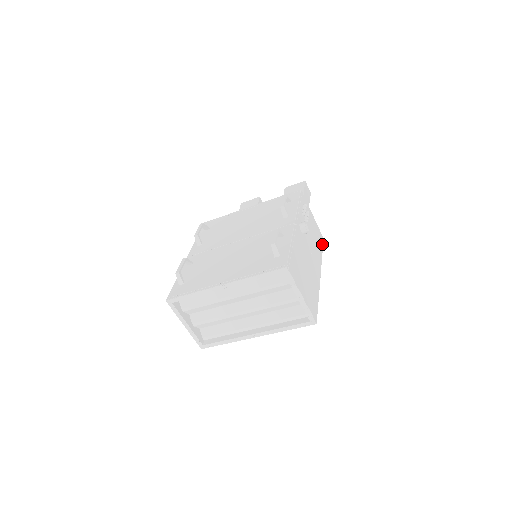
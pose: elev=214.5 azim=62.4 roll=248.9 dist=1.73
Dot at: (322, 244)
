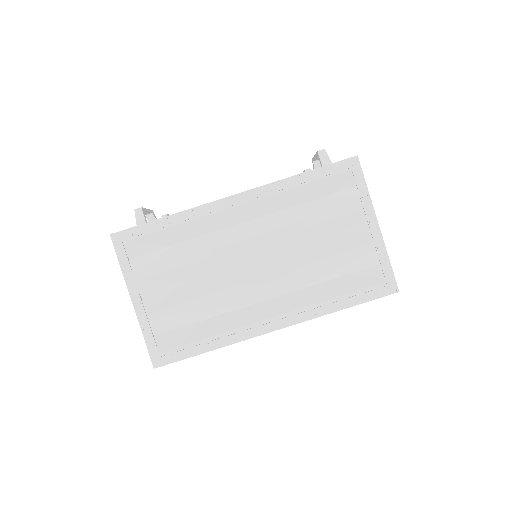
Dot at: occluded
